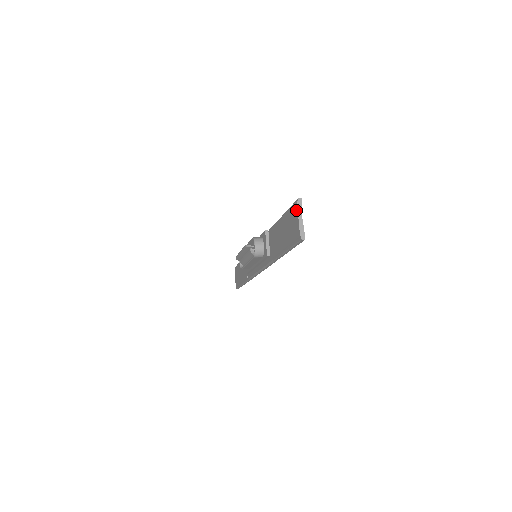
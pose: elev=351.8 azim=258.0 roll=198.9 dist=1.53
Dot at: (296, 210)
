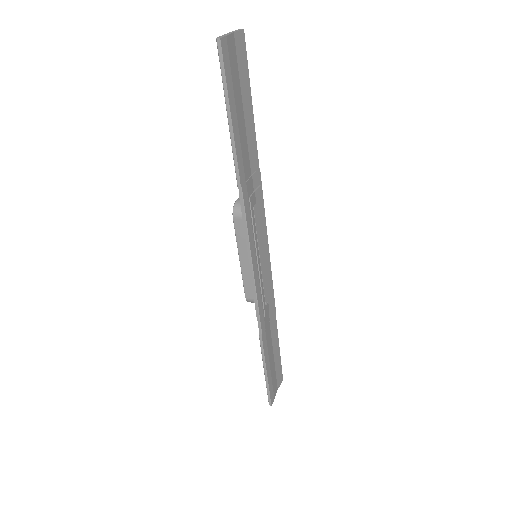
Dot at: (233, 37)
